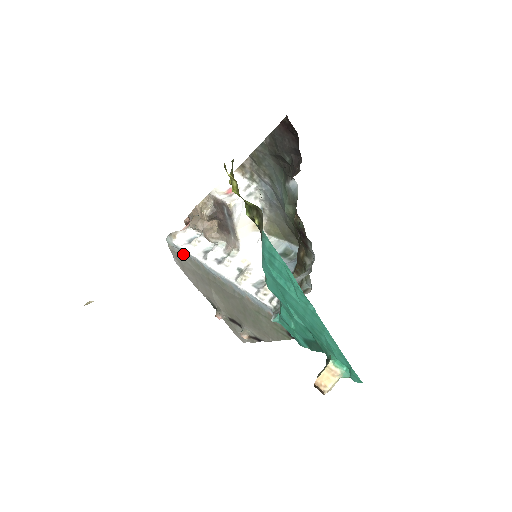
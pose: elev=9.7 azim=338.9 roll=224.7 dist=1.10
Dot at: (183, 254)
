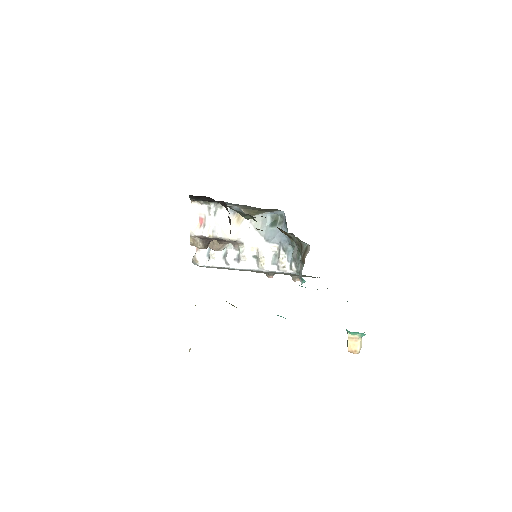
Dot at: (212, 267)
